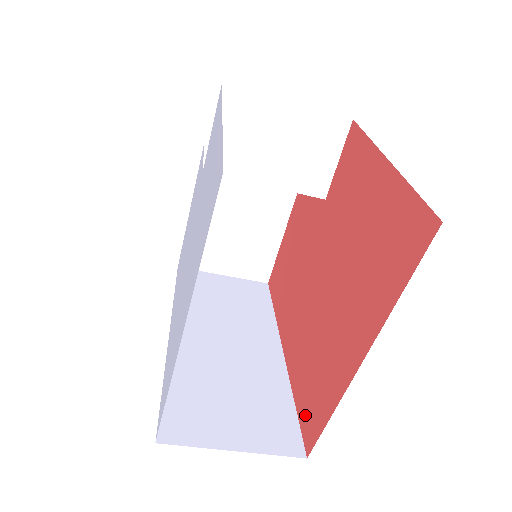
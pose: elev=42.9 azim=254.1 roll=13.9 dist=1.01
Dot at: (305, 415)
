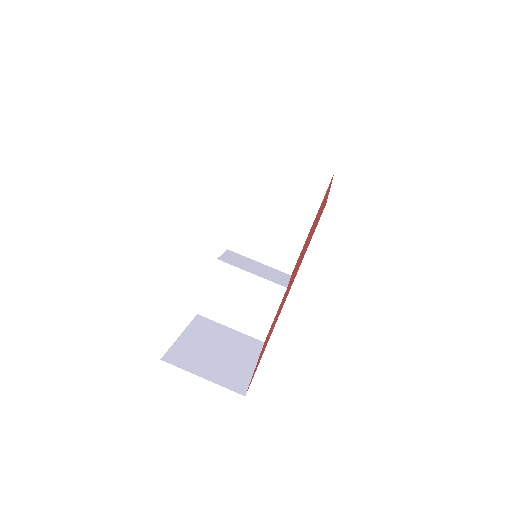
Dot at: occluded
